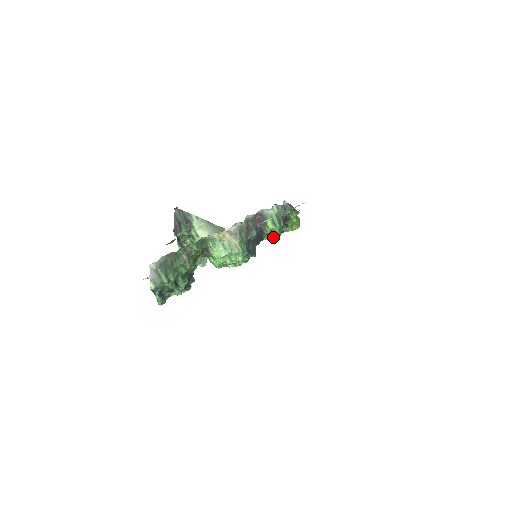
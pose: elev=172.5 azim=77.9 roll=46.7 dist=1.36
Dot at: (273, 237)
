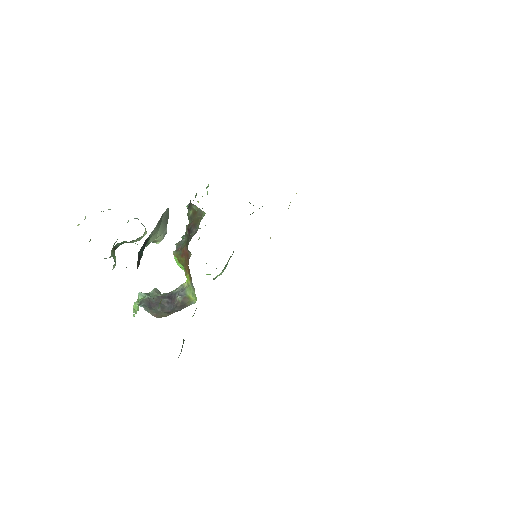
Dot at: occluded
